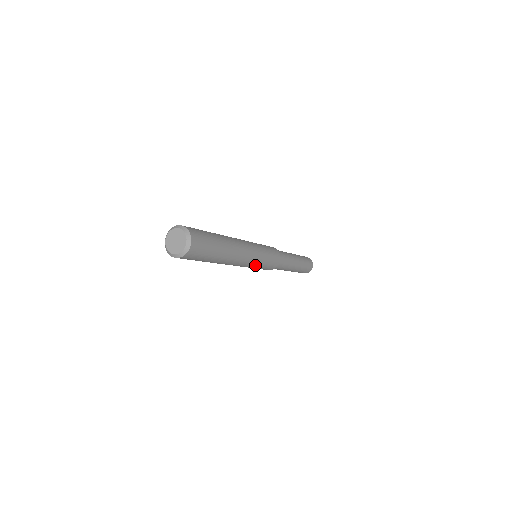
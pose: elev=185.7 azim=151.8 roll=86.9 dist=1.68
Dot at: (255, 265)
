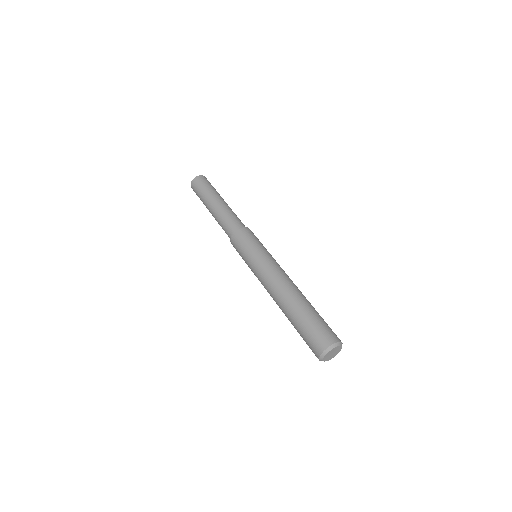
Dot at: occluded
